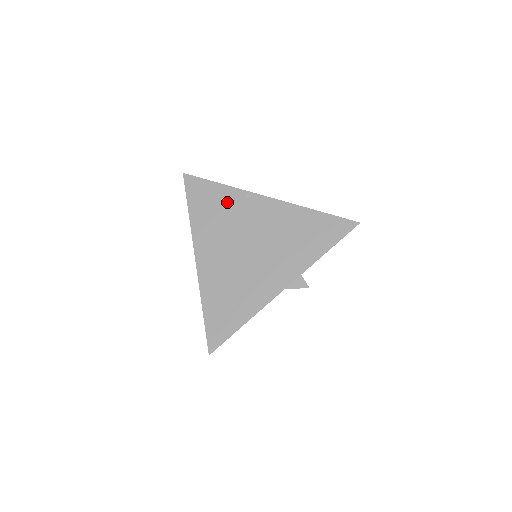
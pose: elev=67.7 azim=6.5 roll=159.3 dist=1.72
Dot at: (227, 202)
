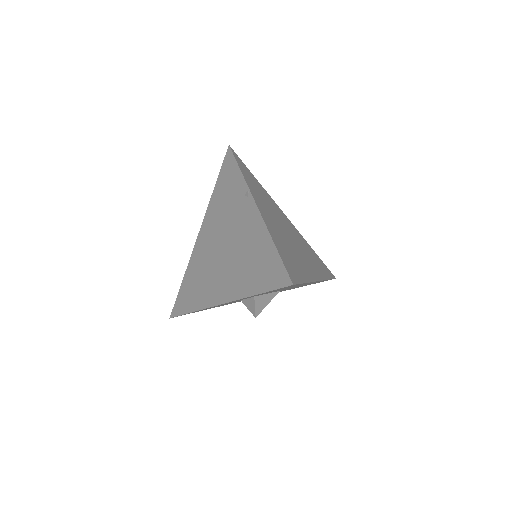
Dot at: (234, 192)
